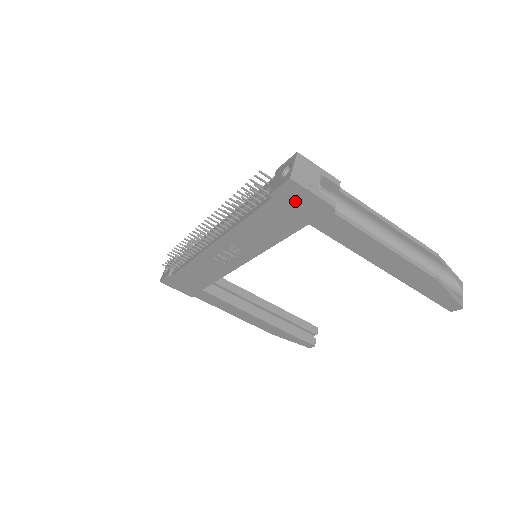
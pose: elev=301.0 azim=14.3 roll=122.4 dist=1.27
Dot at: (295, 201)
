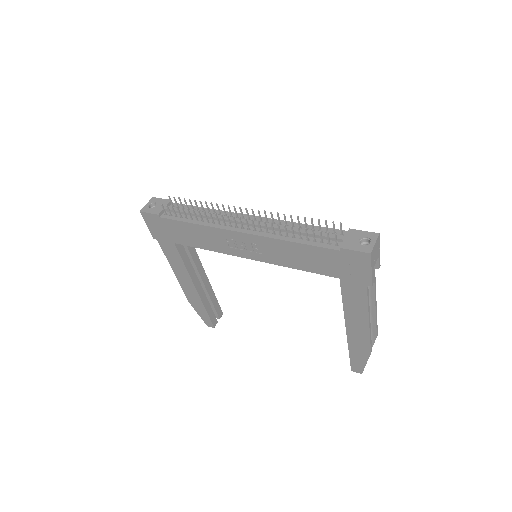
Dot at: (352, 264)
